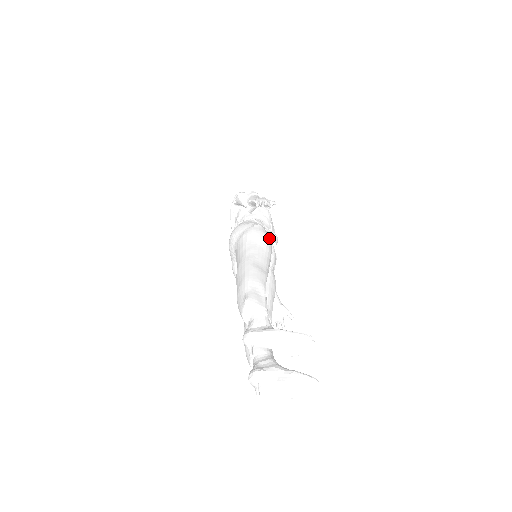
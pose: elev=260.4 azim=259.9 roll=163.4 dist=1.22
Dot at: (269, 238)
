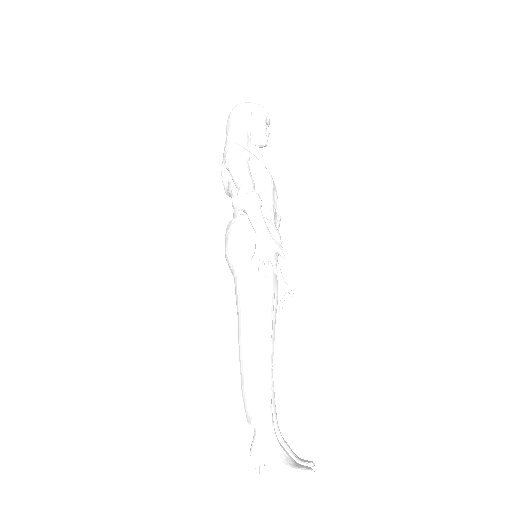
Dot at: (272, 268)
